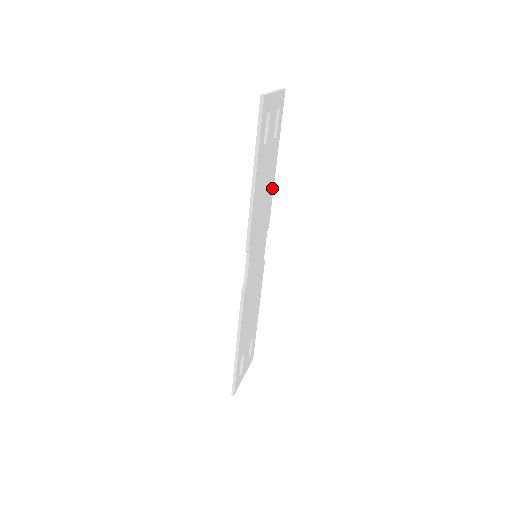
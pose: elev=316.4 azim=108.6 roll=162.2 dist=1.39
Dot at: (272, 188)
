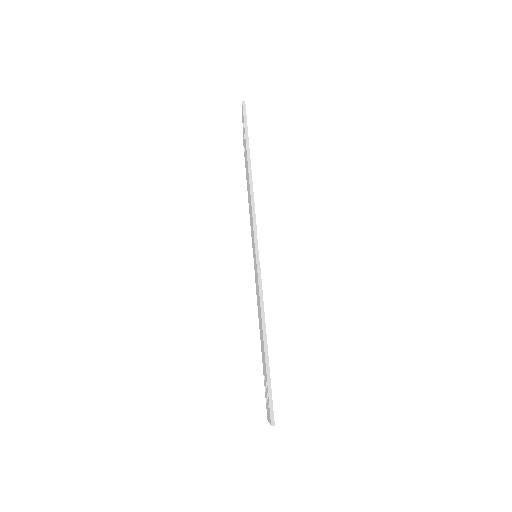
Dot at: occluded
